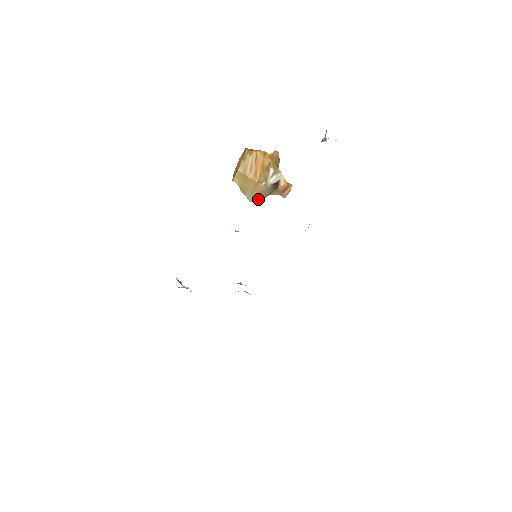
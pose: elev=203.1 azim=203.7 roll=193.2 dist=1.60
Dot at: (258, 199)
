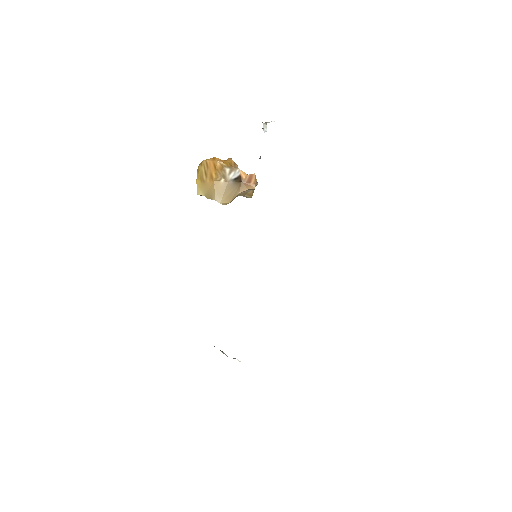
Dot at: (228, 199)
